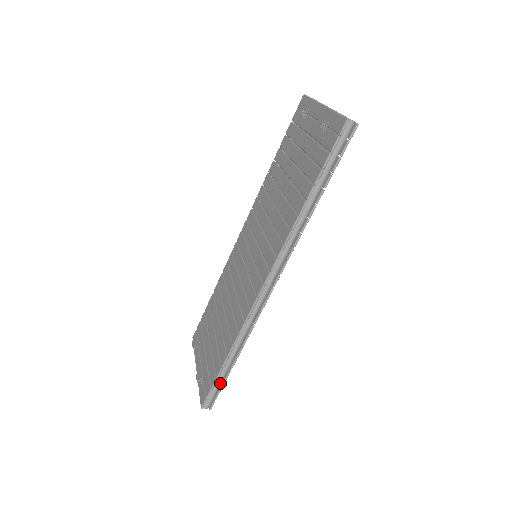
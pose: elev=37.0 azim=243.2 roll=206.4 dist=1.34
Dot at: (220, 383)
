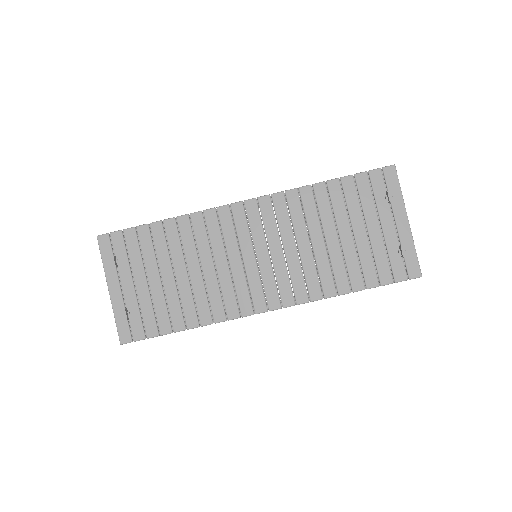
Dot at: occluded
